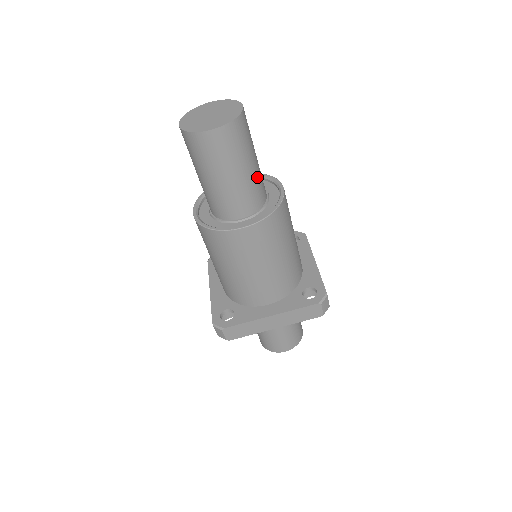
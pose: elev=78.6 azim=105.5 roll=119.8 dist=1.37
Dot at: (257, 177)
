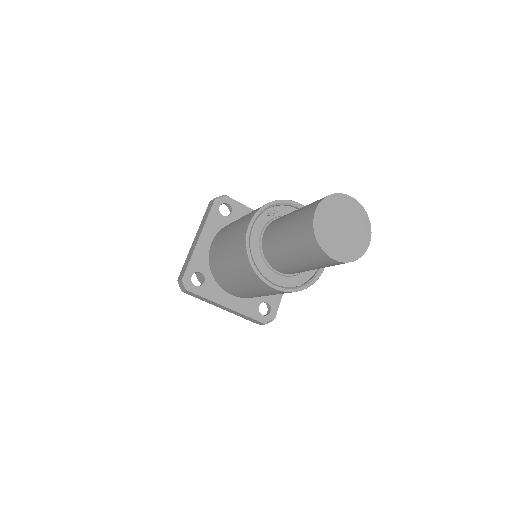
Dot at: occluded
